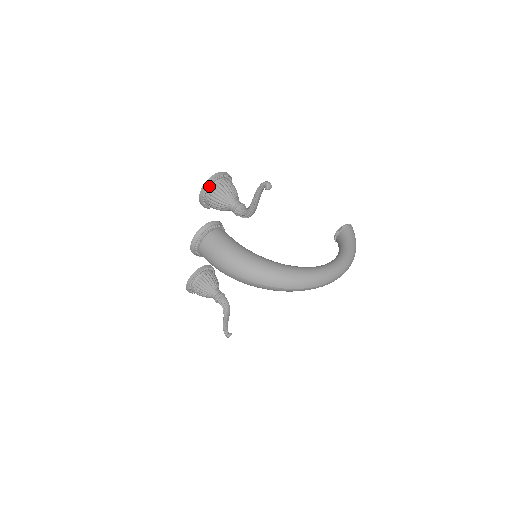
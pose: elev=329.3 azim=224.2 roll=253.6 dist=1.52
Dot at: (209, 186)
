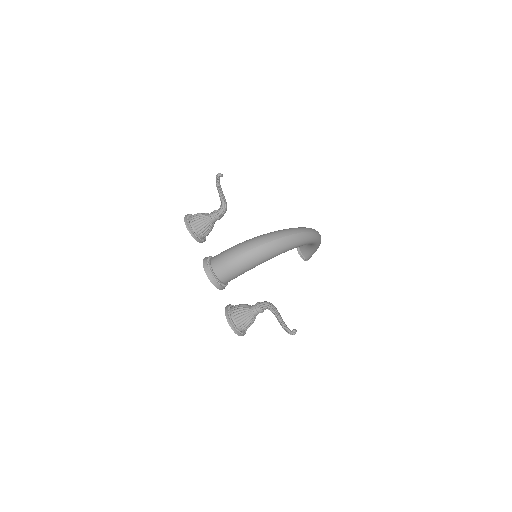
Dot at: (188, 218)
